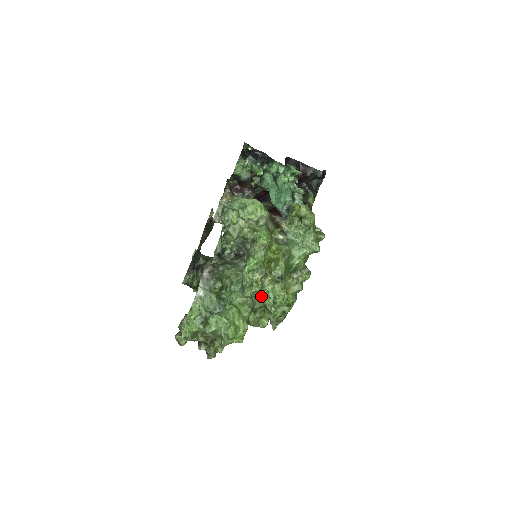
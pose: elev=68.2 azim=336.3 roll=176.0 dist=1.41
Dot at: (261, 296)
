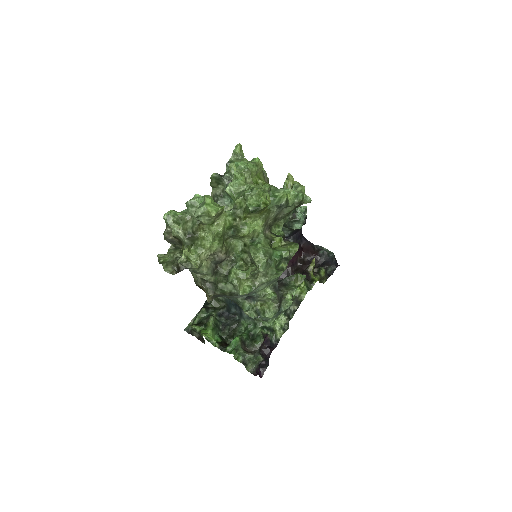
Dot at: (243, 191)
